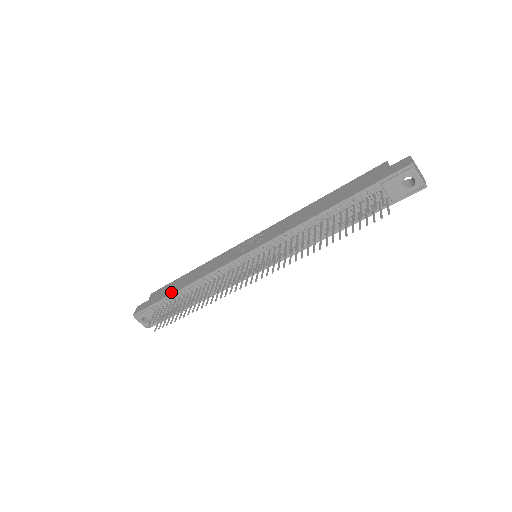
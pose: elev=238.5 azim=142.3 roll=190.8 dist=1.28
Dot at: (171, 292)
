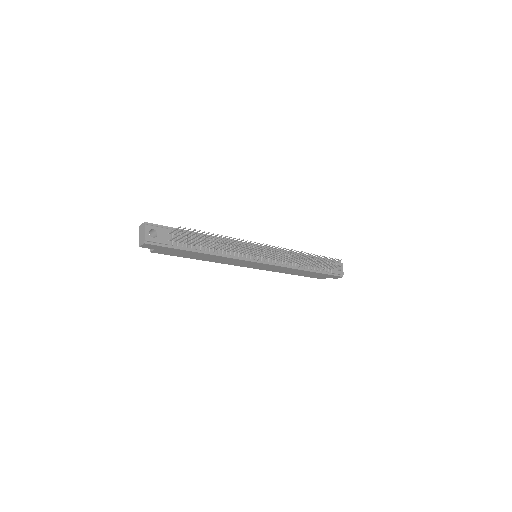
Dot at: occluded
